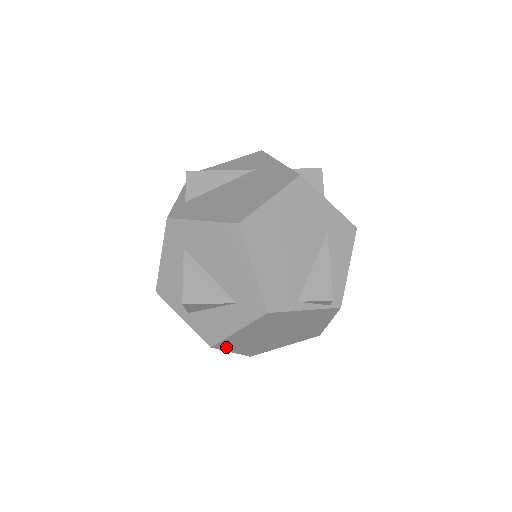
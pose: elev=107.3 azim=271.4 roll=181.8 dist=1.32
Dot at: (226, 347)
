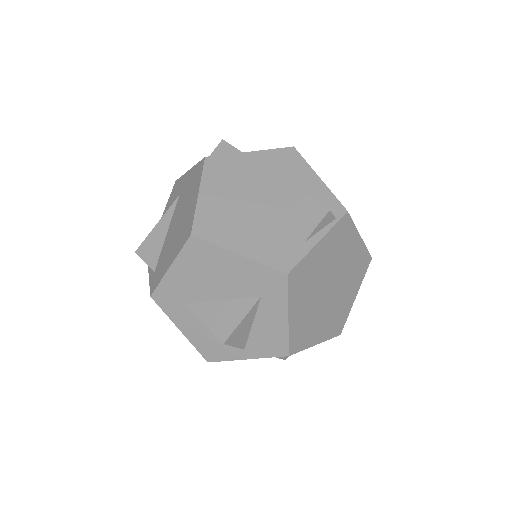
Dot at: (303, 344)
